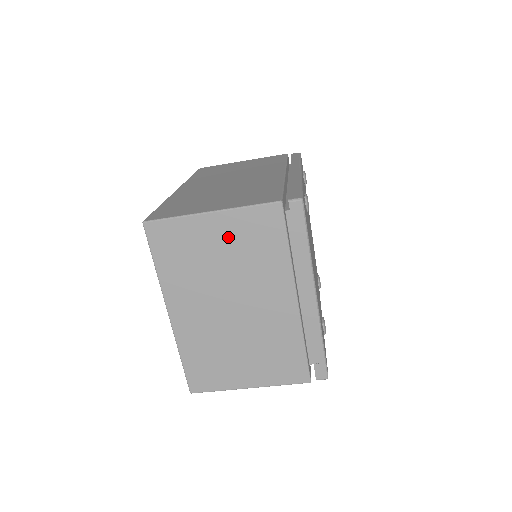
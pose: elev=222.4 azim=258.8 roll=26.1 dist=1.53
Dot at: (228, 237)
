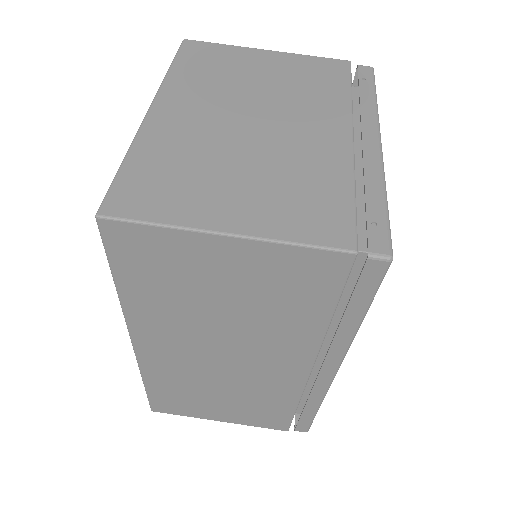
Dot at: (278, 68)
